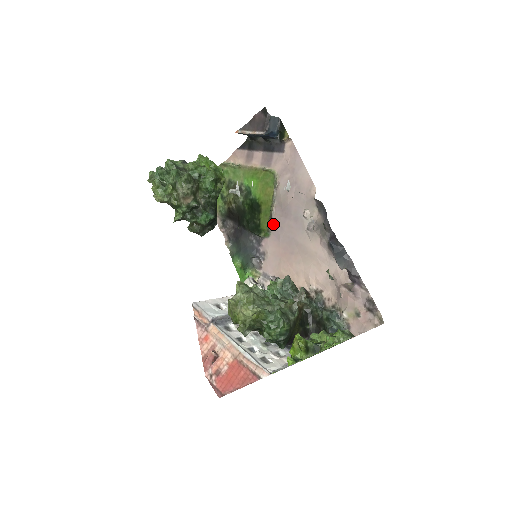
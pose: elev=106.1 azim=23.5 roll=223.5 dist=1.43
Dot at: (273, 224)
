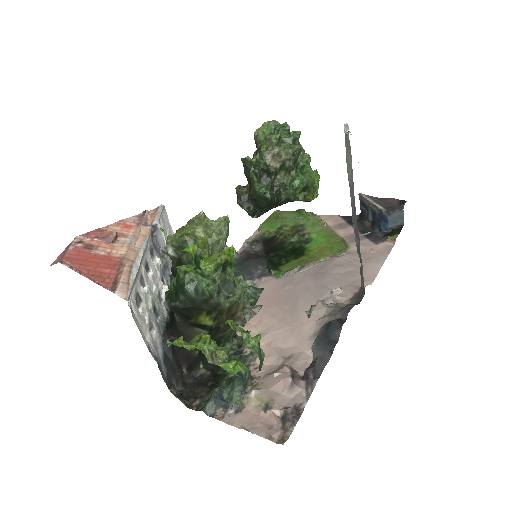
Dot at: (295, 274)
